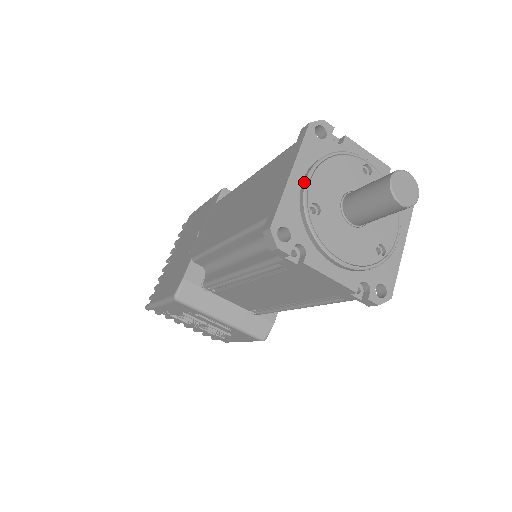
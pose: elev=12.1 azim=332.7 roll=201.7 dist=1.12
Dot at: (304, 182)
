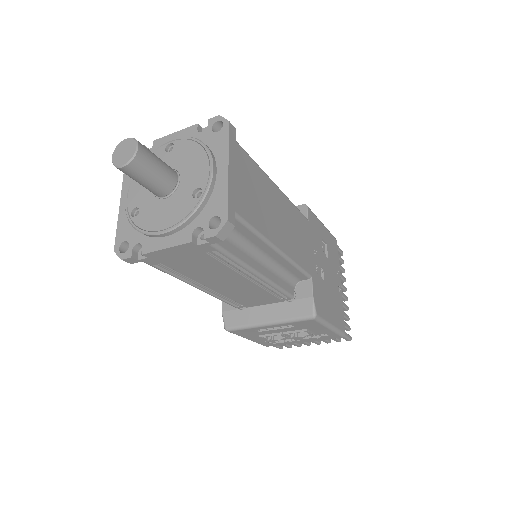
Dot at: (126, 202)
